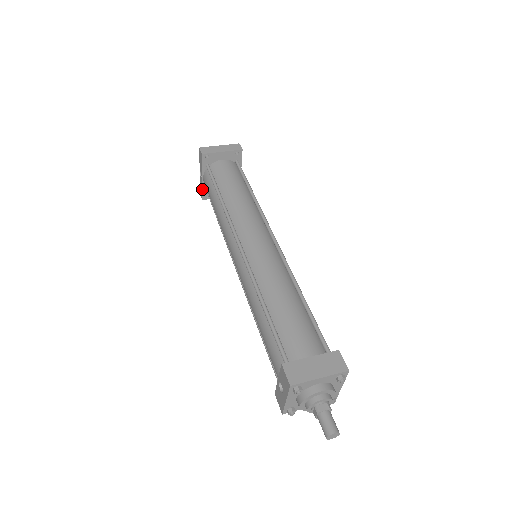
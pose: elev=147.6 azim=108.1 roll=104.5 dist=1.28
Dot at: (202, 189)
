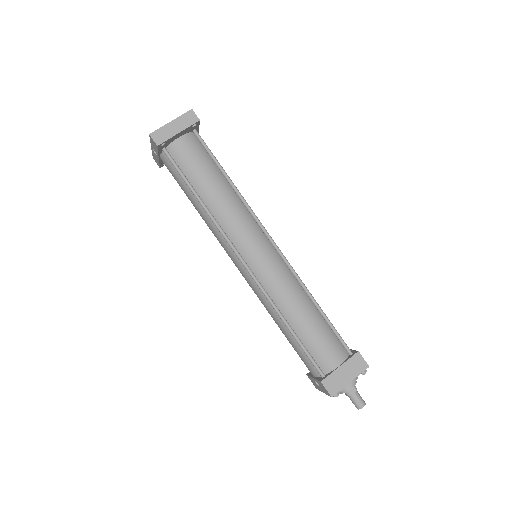
Dot at: (159, 163)
